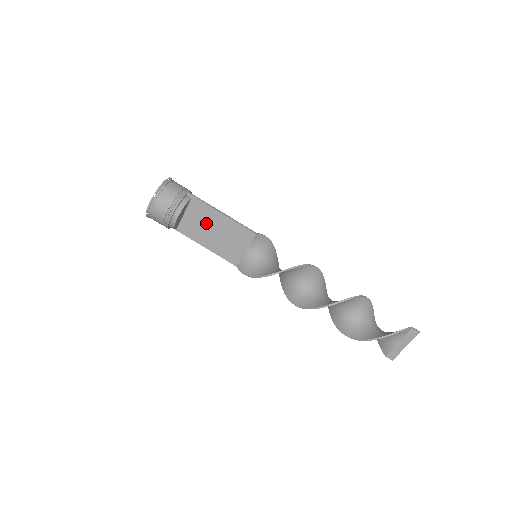
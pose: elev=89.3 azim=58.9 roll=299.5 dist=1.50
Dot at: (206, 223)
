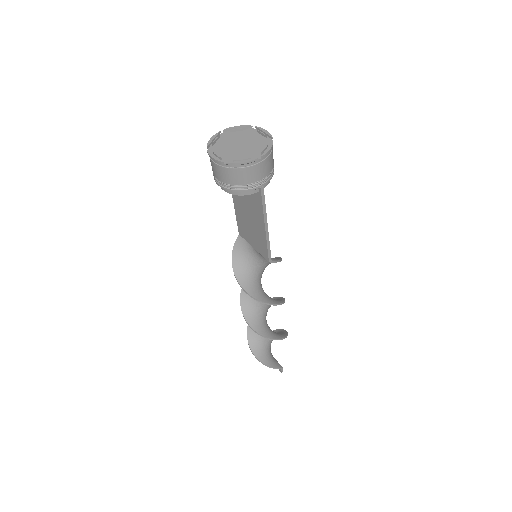
Dot at: (250, 207)
